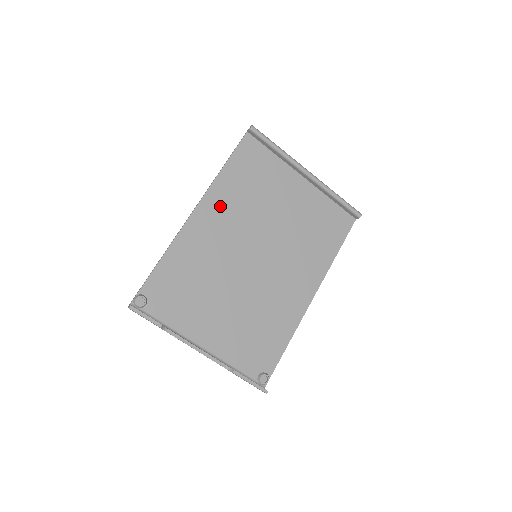
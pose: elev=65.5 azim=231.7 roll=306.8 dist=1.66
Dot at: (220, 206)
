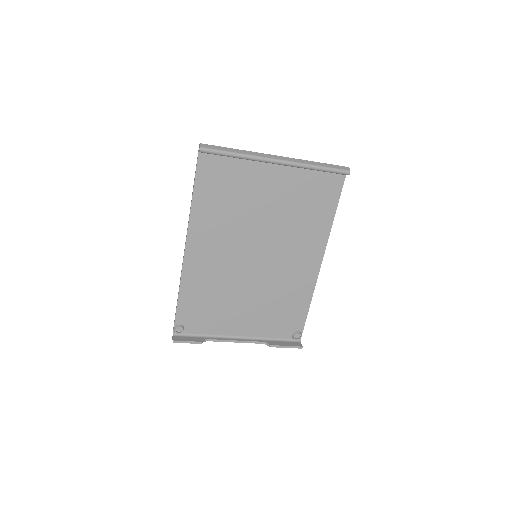
Dot at: (206, 234)
